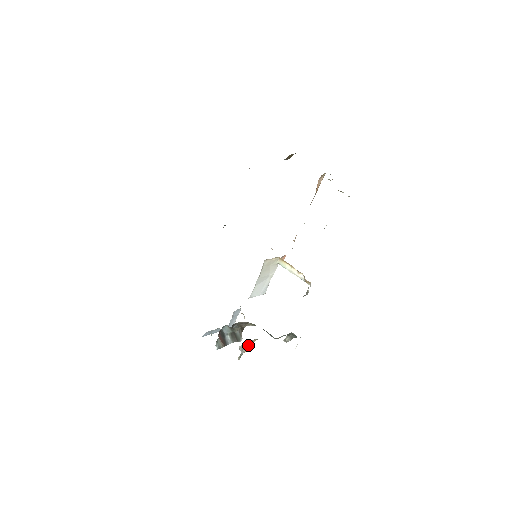
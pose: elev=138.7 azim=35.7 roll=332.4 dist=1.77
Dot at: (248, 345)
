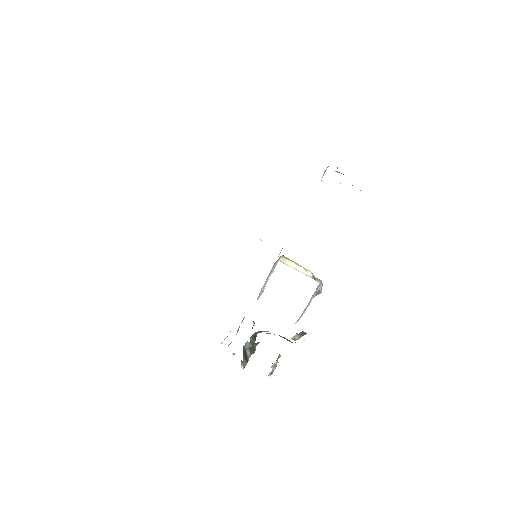
Dot at: (277, 360)
